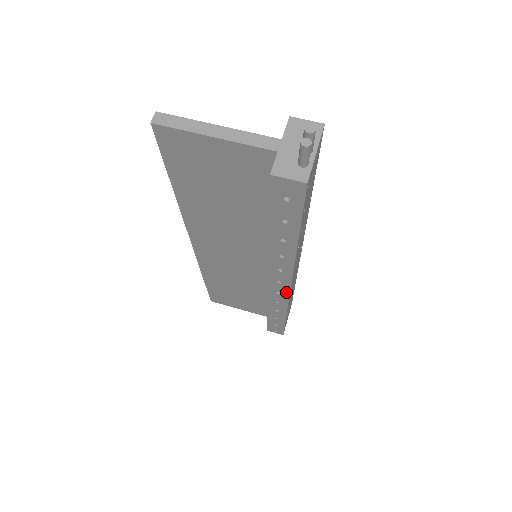
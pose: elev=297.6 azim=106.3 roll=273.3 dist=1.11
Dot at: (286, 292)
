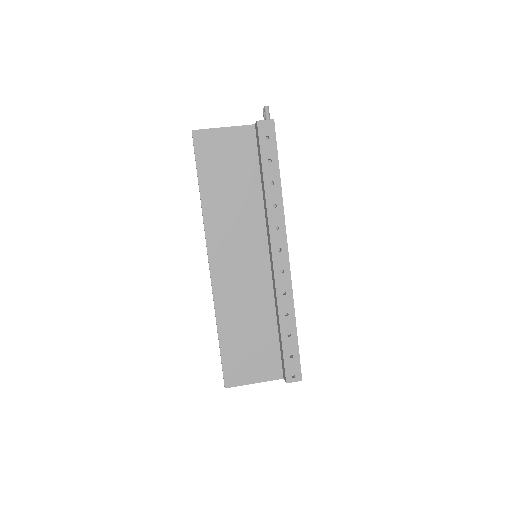
Dot at: (287, 265)
